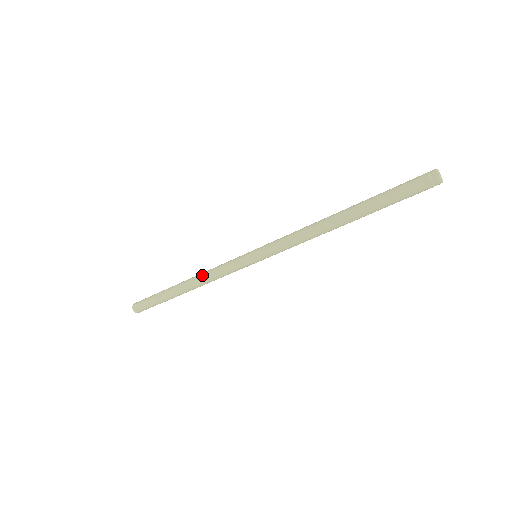
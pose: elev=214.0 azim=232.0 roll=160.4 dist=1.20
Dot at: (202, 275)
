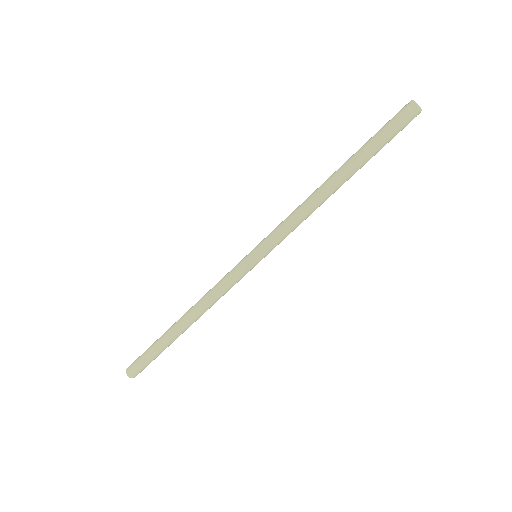
Dot at: (201, 301)
